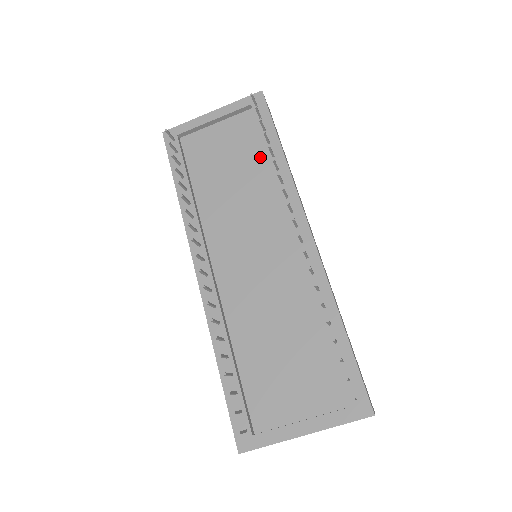
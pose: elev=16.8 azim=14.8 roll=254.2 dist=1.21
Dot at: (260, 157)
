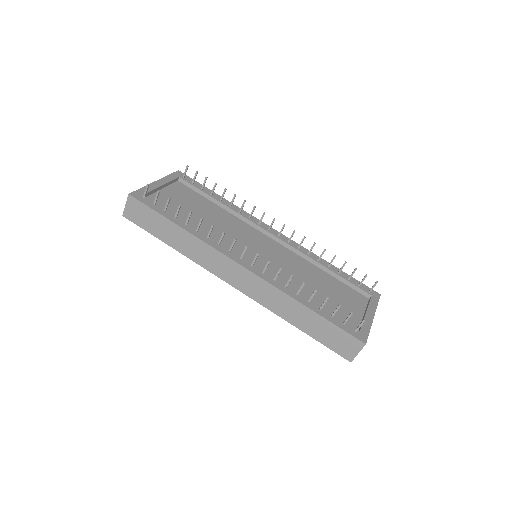
Dot at: (210, 204)
